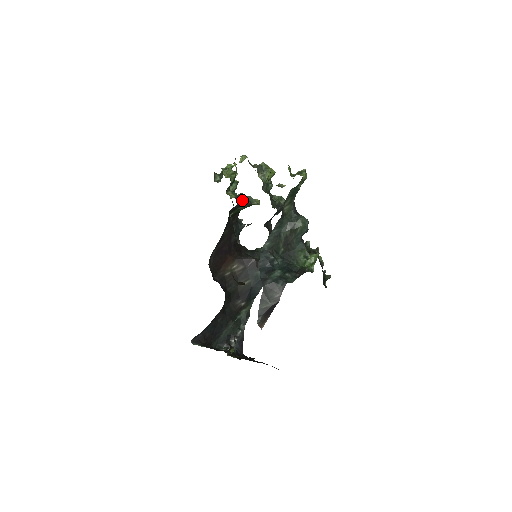
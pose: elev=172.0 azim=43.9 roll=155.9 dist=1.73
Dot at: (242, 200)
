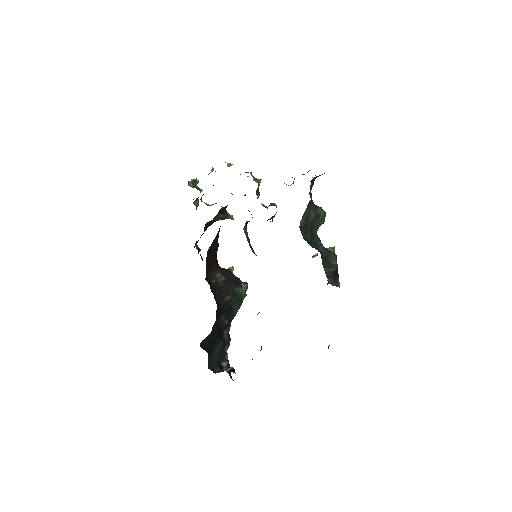
Dot at: occluded
